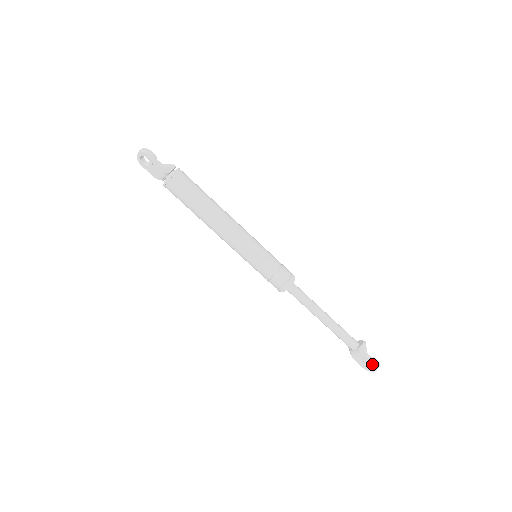
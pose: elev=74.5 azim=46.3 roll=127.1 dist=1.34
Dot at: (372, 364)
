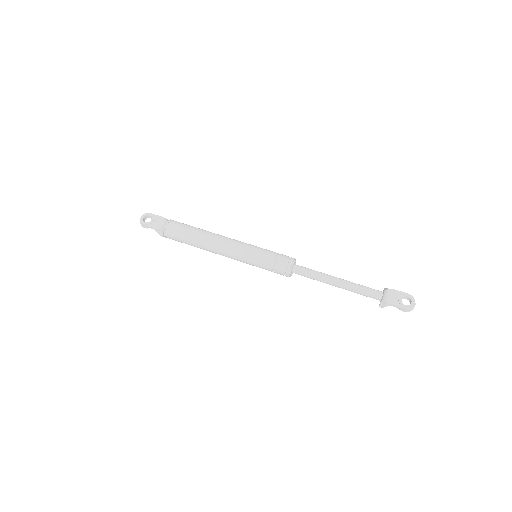
Dot at: (406, 295)
